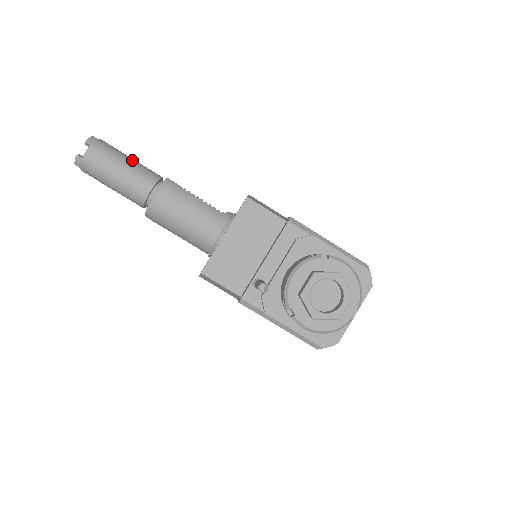
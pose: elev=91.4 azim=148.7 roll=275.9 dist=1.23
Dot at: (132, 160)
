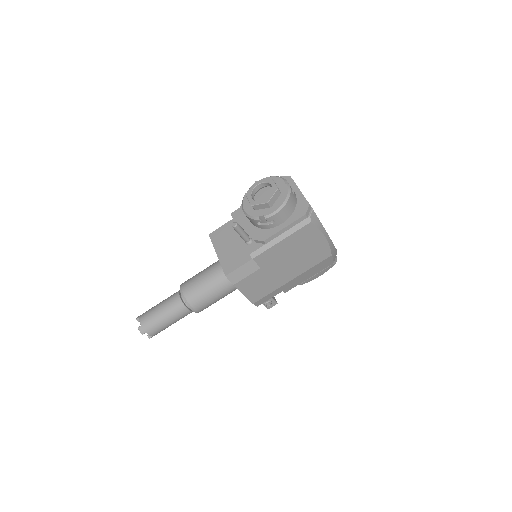
Dot at: occluded
